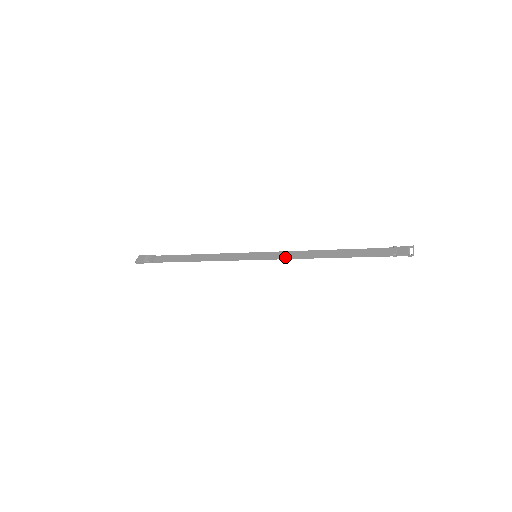
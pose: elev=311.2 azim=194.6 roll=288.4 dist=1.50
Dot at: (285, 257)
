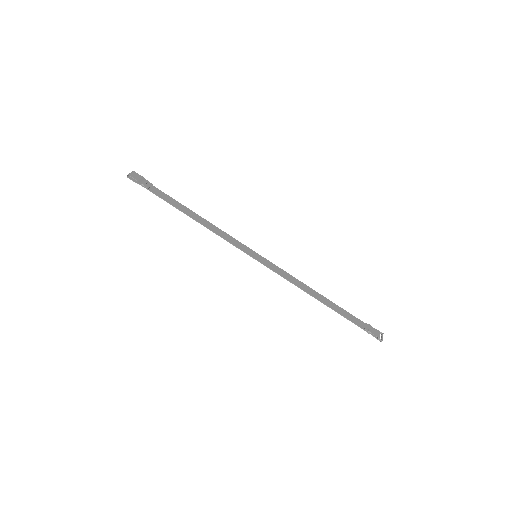
Dot at: (282, 275)
